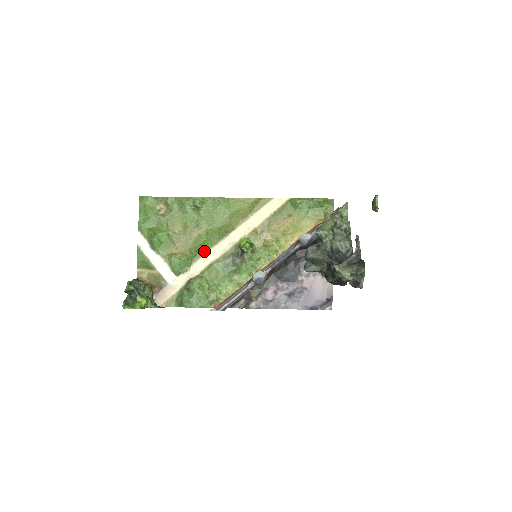
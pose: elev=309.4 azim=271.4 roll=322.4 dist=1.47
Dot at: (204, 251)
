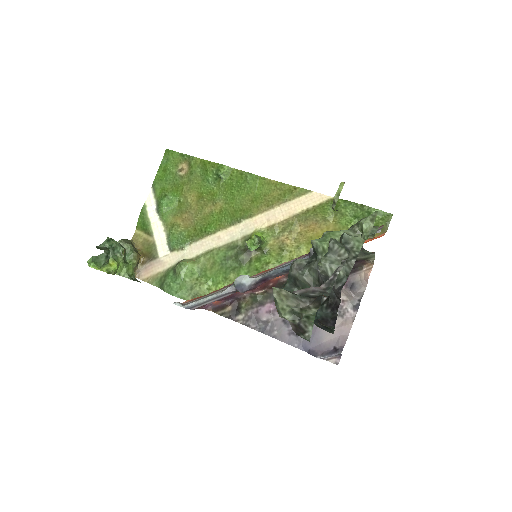
Dot at: (209, 232)
